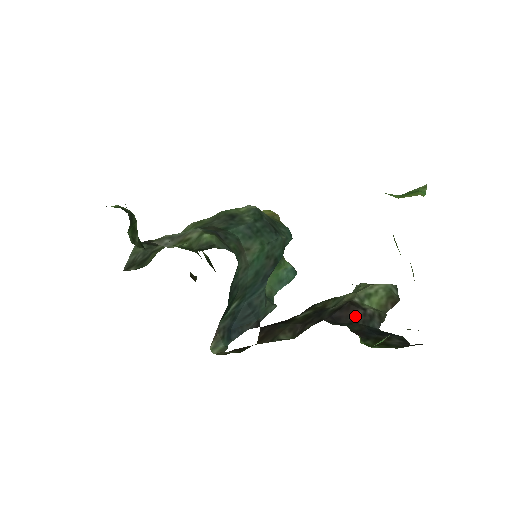
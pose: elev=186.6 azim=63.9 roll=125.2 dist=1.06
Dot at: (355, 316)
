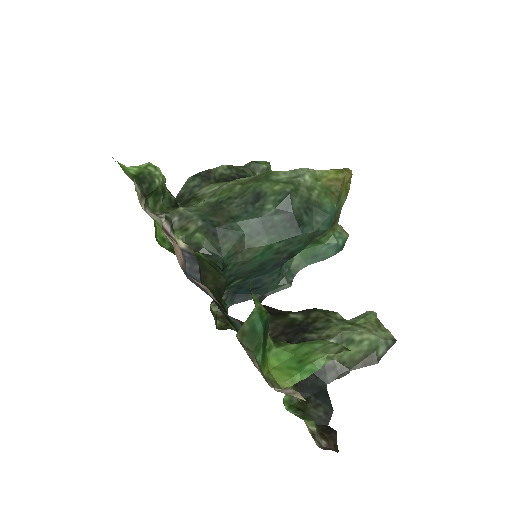
Dot at: occluded
